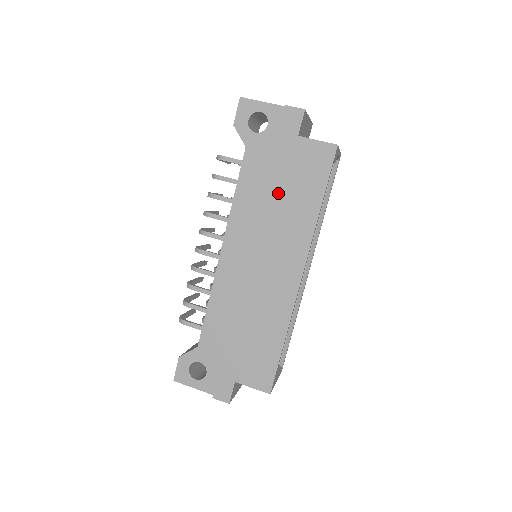
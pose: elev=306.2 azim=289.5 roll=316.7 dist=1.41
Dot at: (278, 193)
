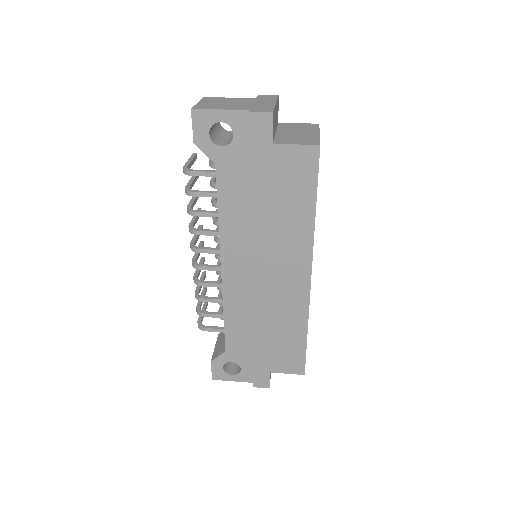
Dot at: (266, 208)
